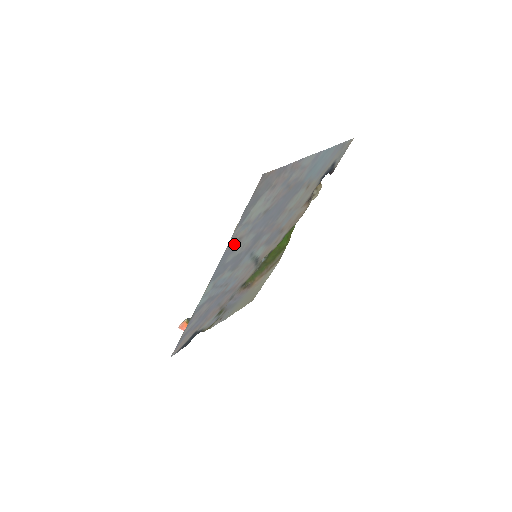
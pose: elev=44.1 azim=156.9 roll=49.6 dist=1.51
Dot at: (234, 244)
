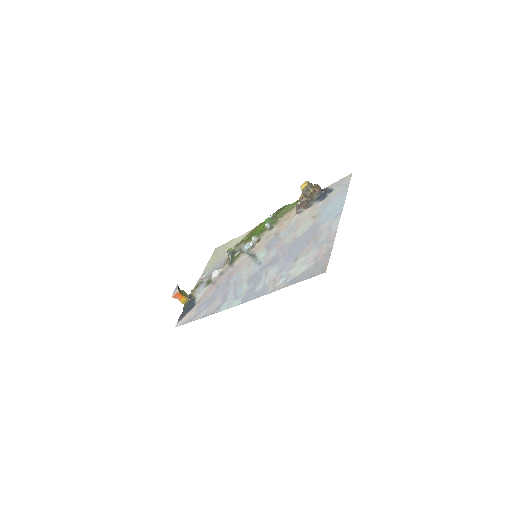
Dot at: (270, 286)
